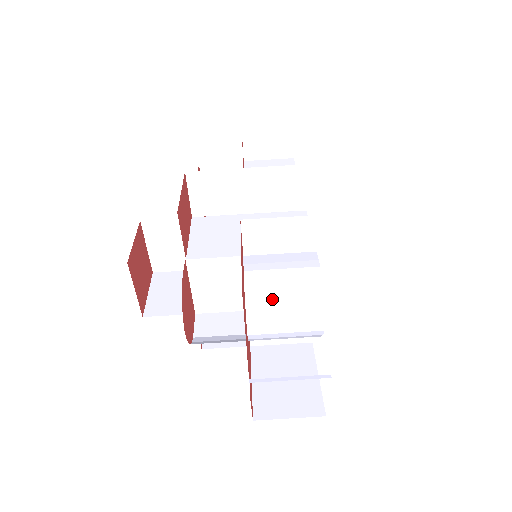
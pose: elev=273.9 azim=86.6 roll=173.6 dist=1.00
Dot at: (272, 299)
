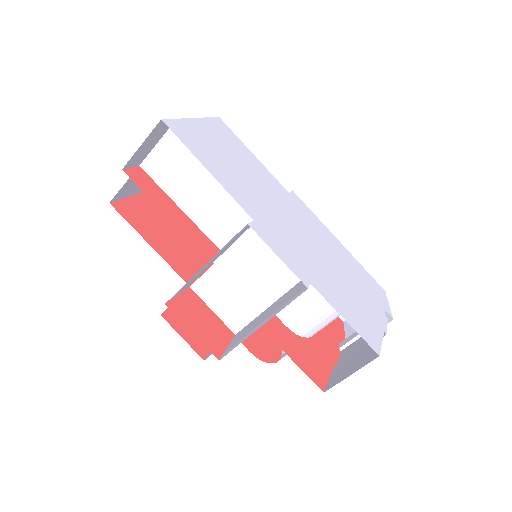
Dot at: (319, 325)
